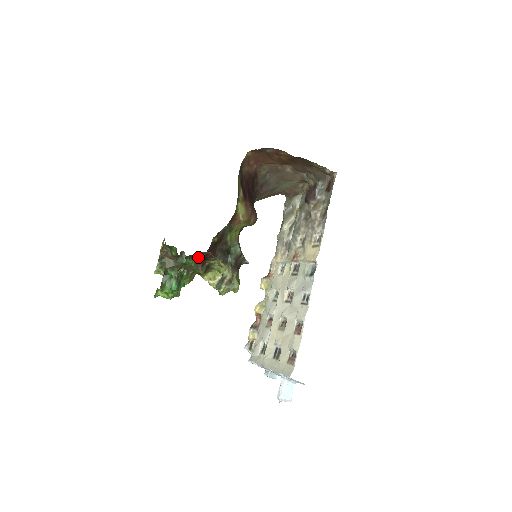
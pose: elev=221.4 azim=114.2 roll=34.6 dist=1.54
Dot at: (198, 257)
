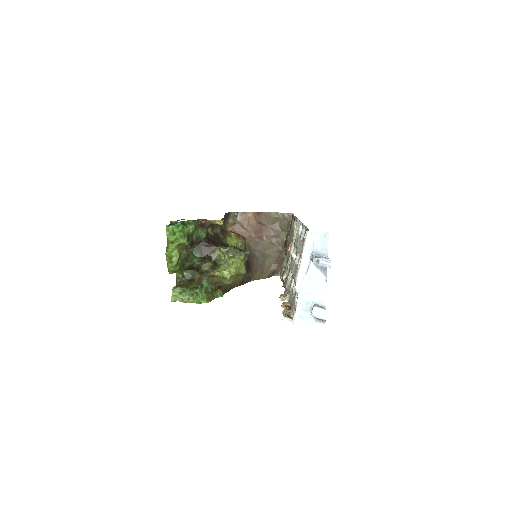
Dot at: (196, 223)
